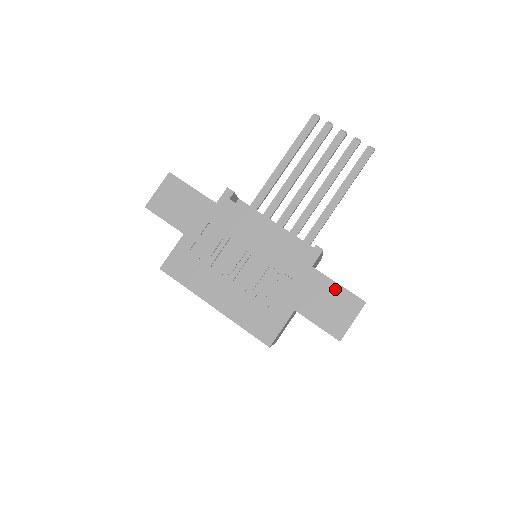
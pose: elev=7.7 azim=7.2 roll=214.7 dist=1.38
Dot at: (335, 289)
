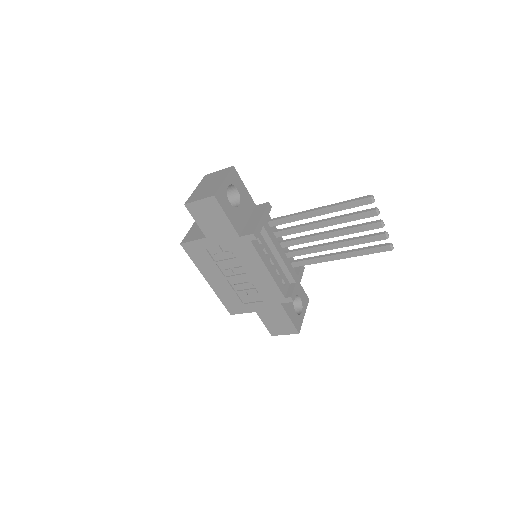
Dot at: (286, 319)
